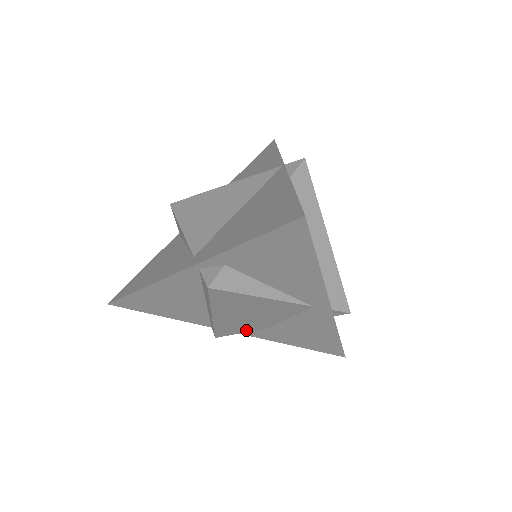
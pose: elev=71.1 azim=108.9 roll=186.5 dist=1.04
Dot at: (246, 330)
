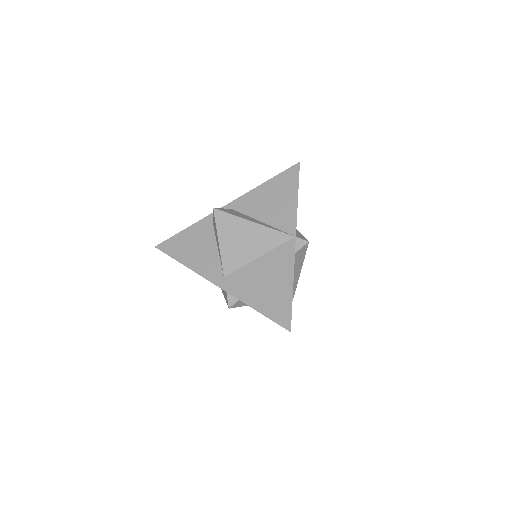
Dot at: occluded
